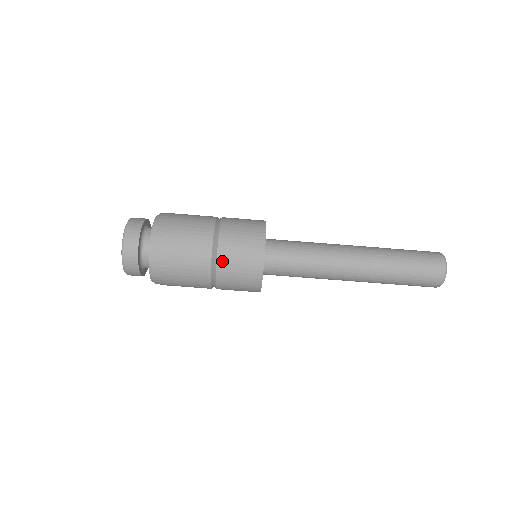
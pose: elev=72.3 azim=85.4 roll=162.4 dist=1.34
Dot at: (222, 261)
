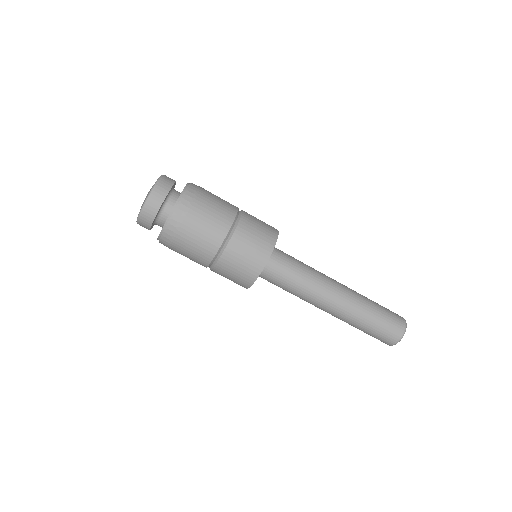
Dot at: (241, 230)
